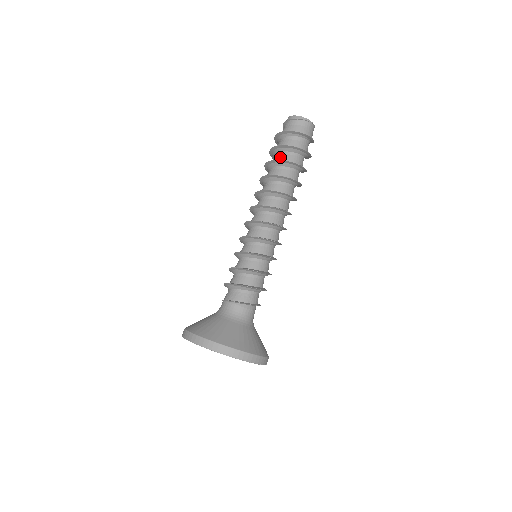
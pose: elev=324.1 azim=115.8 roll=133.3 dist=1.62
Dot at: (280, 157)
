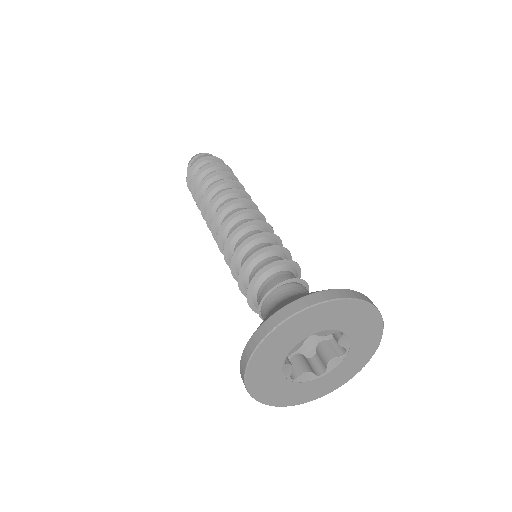
Dot at: occluded
